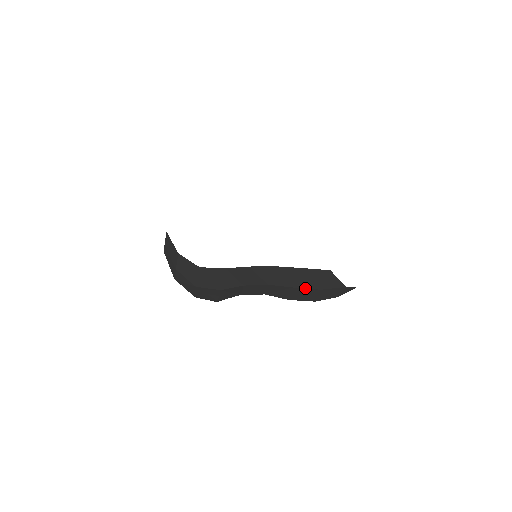
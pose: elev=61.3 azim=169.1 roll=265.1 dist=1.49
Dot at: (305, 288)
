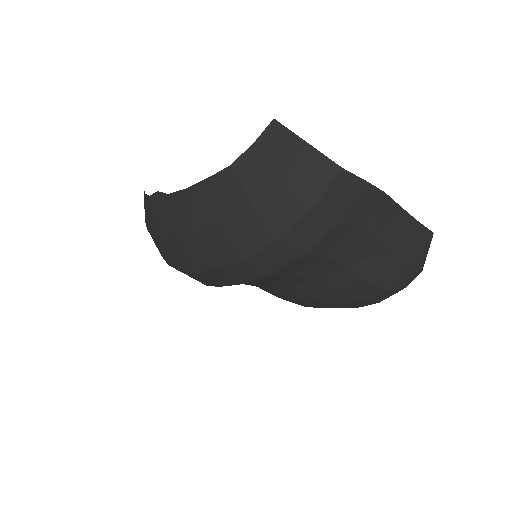
Dot at: (399, 257)
